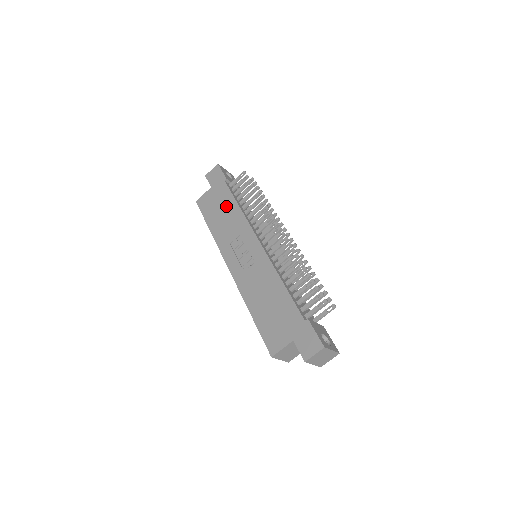
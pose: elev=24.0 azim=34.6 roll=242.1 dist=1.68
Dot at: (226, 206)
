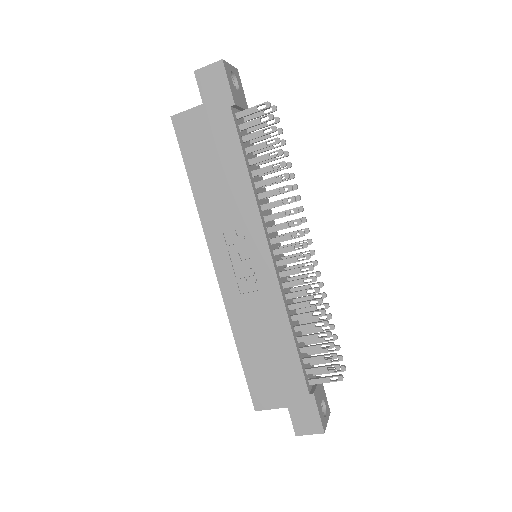
Dot at: (226, 161)
